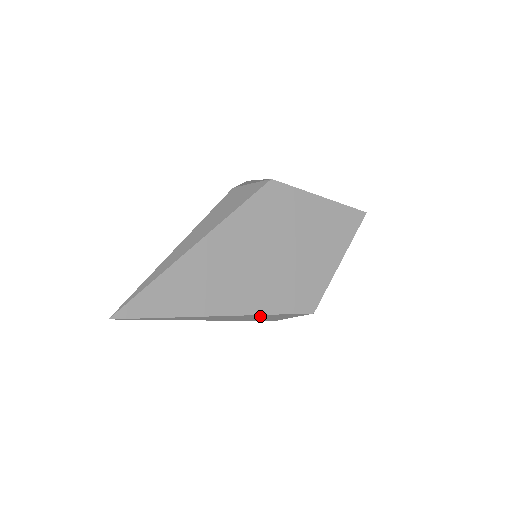
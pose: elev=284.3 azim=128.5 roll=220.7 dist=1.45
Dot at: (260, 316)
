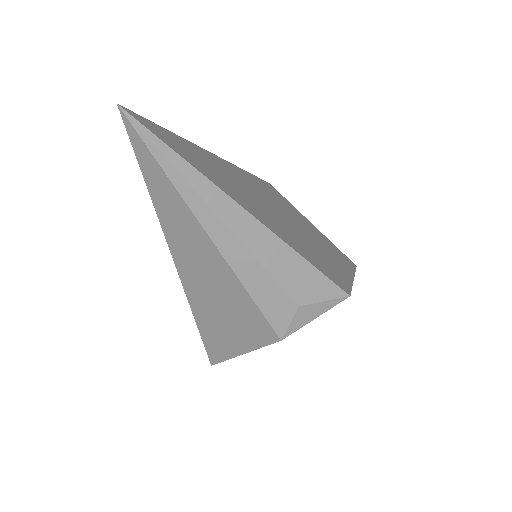
Dot at: (291, 258)
